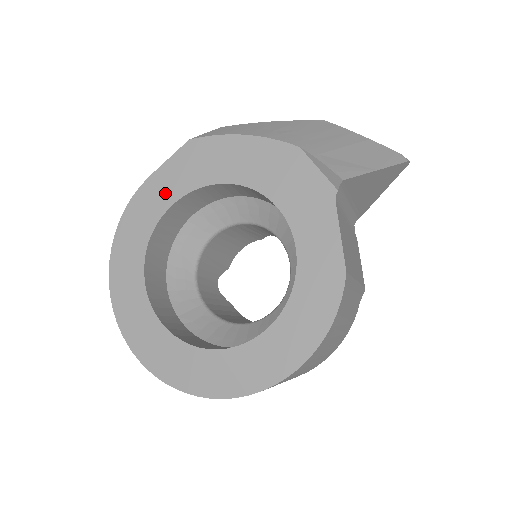
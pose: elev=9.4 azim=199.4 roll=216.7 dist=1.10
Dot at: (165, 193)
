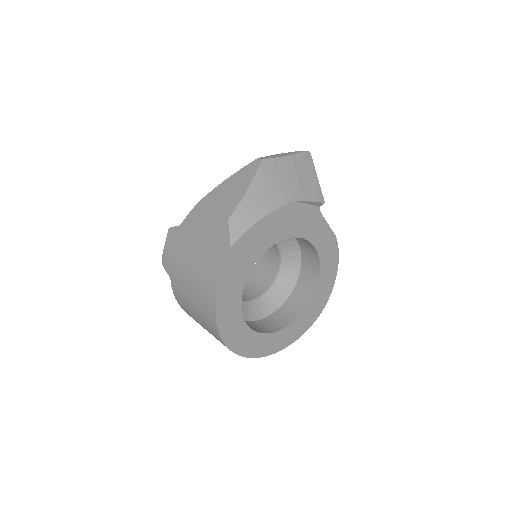
Dot at: (236, 286)
